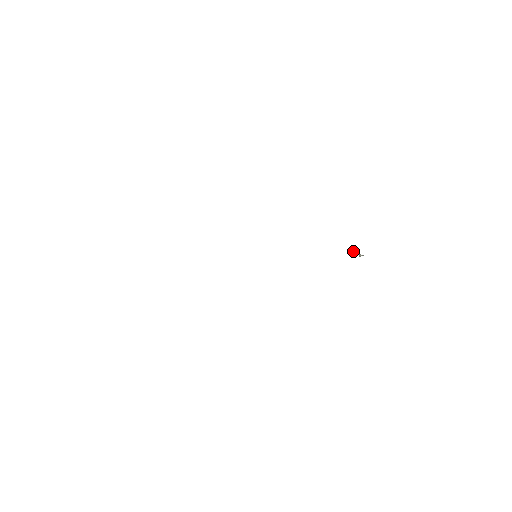
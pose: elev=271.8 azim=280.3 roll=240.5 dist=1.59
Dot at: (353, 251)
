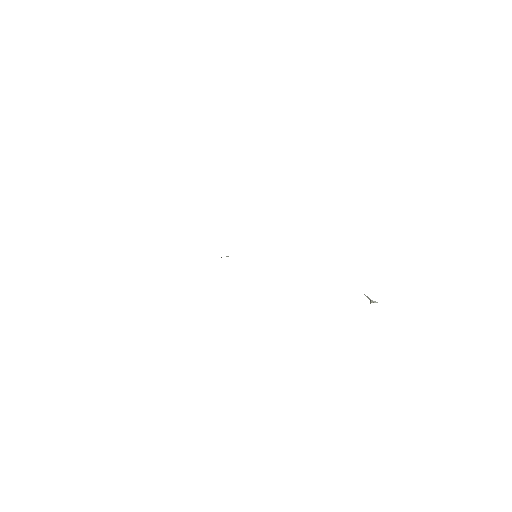
Dot at: (365, 295)
